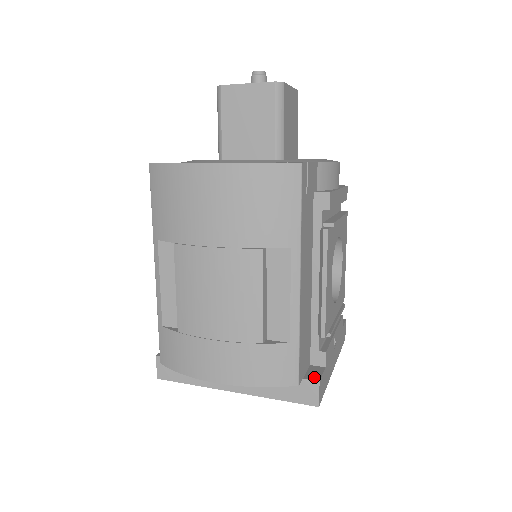
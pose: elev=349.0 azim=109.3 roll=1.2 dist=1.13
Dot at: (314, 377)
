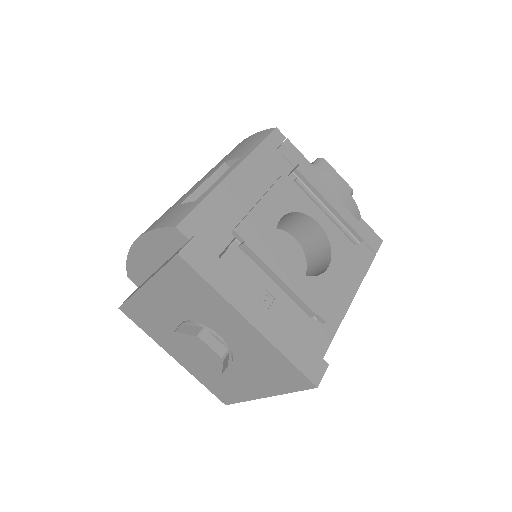
Dot at: (197, 241)
